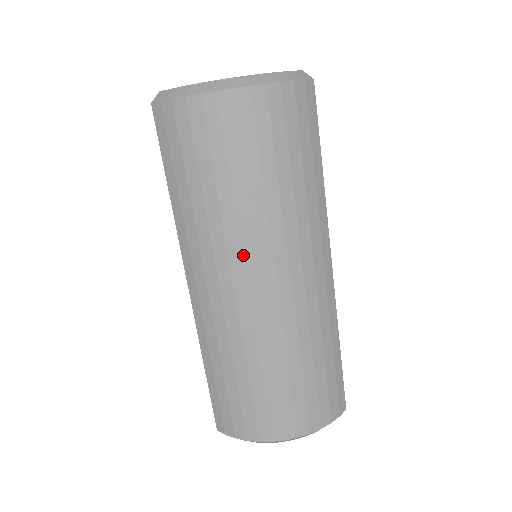
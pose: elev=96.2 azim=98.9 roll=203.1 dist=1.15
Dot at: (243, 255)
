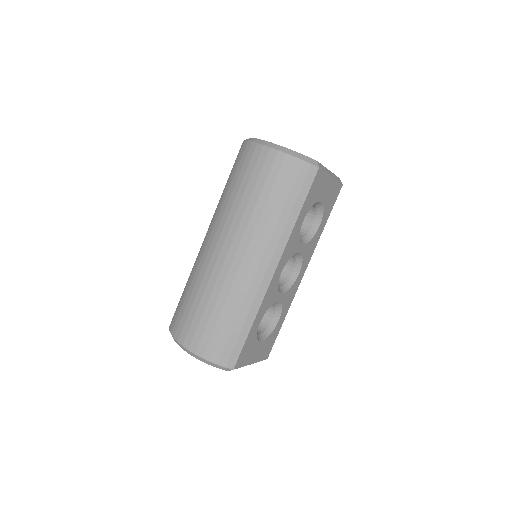
Dot at: (229, 230)
